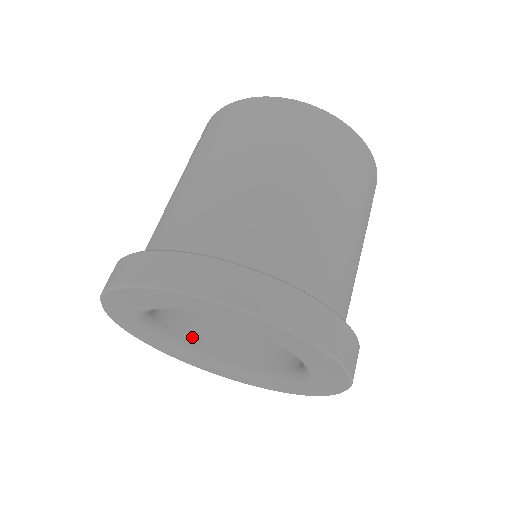
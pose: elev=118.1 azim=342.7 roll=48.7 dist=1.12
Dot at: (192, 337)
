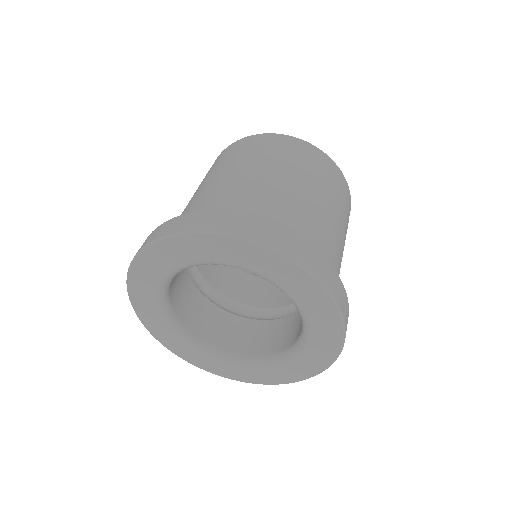
Dot at: (187, 320)
